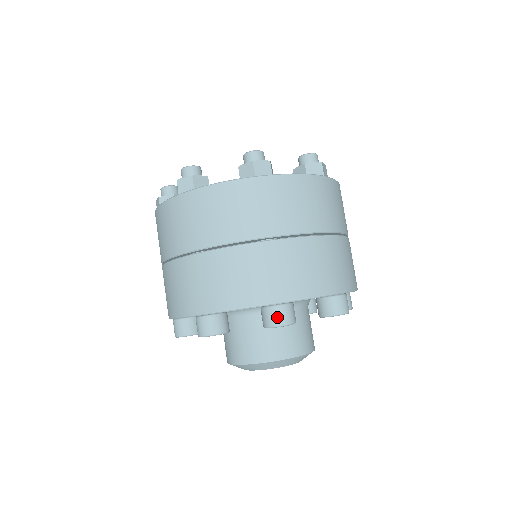
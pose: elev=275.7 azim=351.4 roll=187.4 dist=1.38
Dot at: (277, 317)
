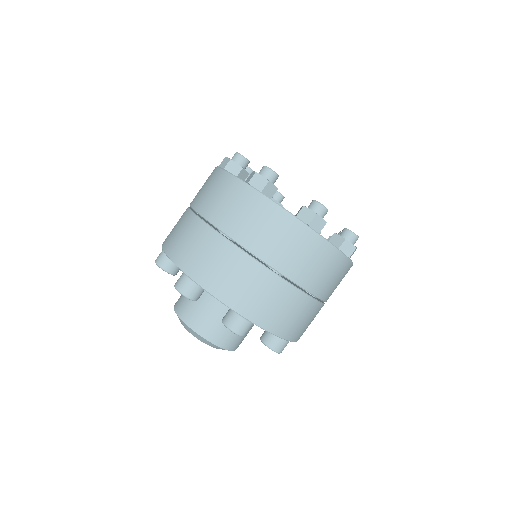
Dot at: (237, 325)
